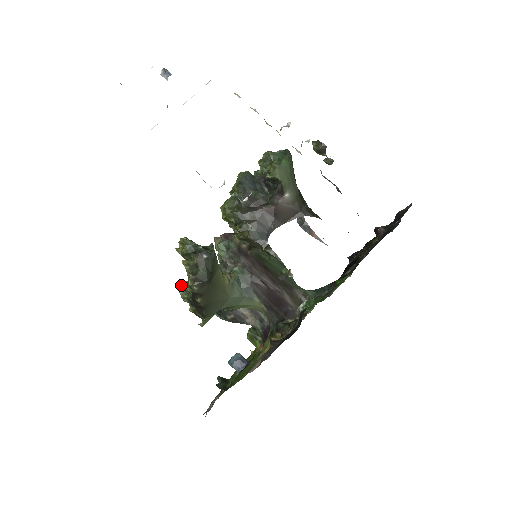
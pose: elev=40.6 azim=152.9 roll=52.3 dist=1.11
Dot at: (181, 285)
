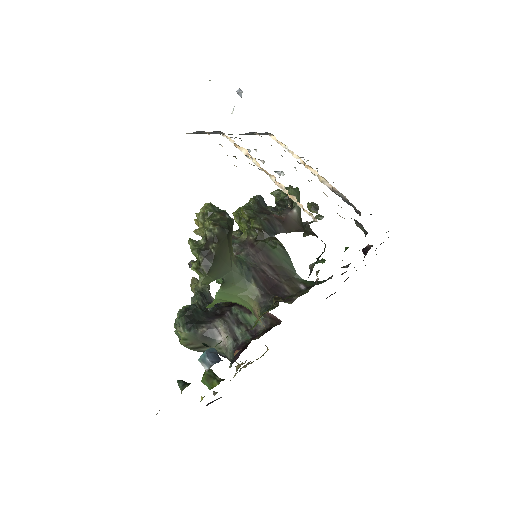
Dot at: occluded
